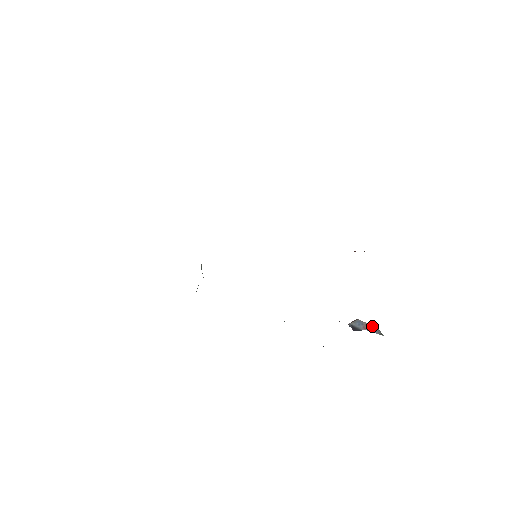
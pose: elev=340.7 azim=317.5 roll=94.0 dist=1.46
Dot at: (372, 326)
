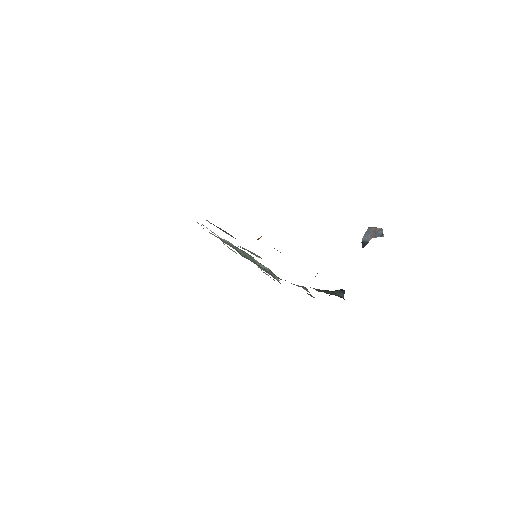
Dot at: (377, 229)
